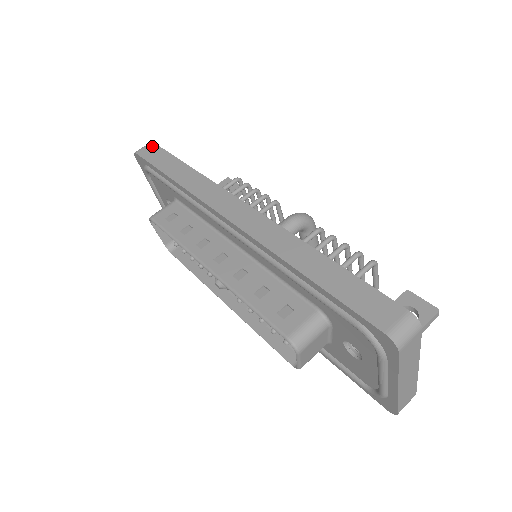
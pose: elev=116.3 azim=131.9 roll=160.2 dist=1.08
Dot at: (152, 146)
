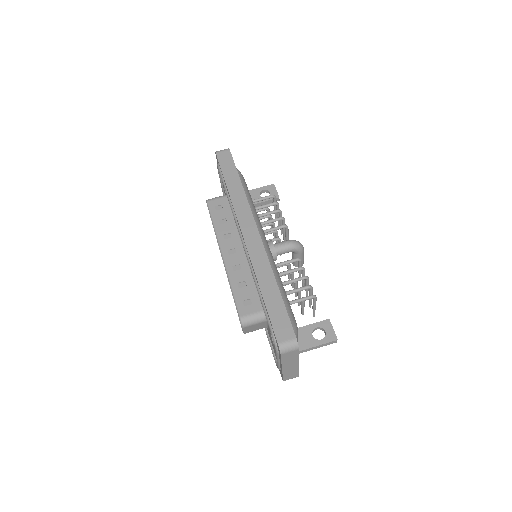
Dot at: (228, 153)
